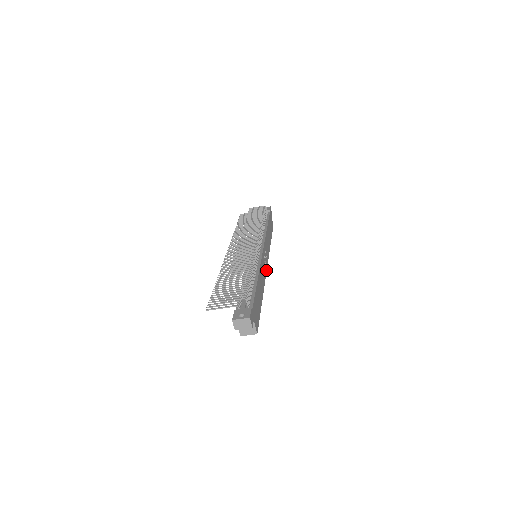
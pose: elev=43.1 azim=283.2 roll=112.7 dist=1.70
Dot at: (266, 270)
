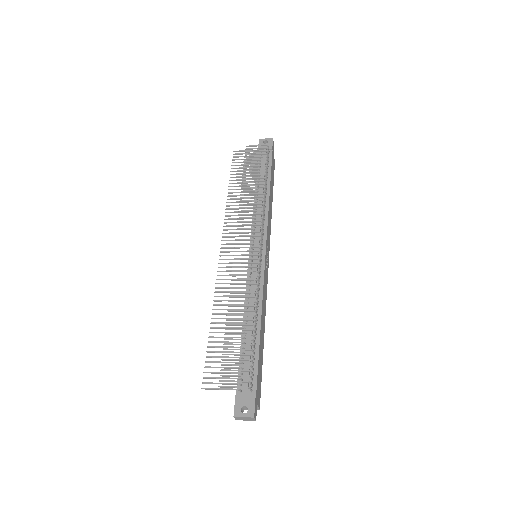
Dot at: (267, 274)
